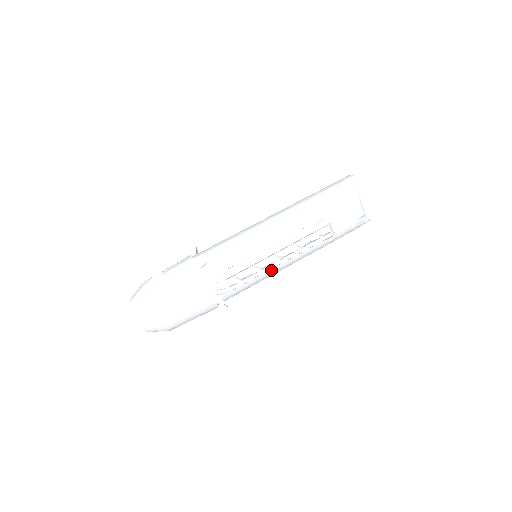
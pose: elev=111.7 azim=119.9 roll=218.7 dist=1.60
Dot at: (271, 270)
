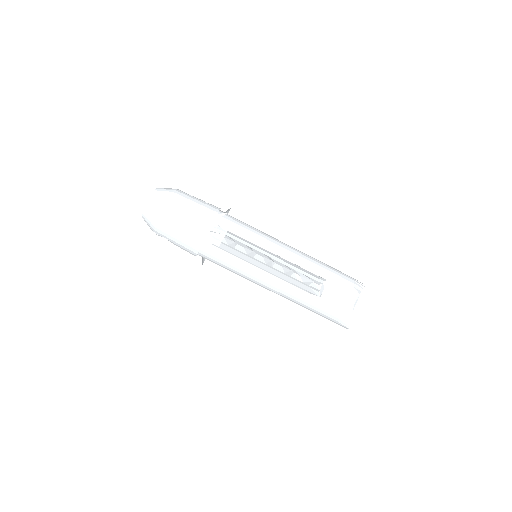
Dot at: (256, 270)
